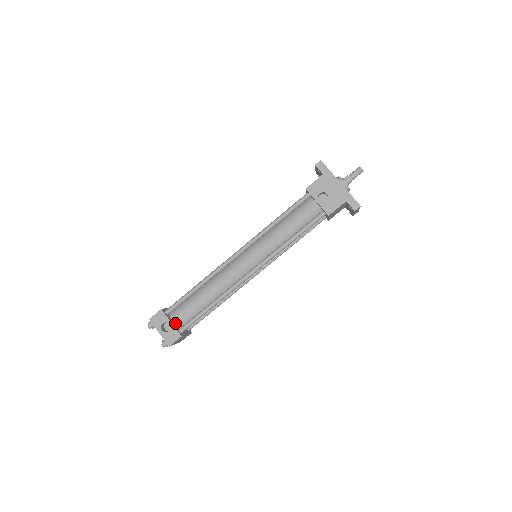
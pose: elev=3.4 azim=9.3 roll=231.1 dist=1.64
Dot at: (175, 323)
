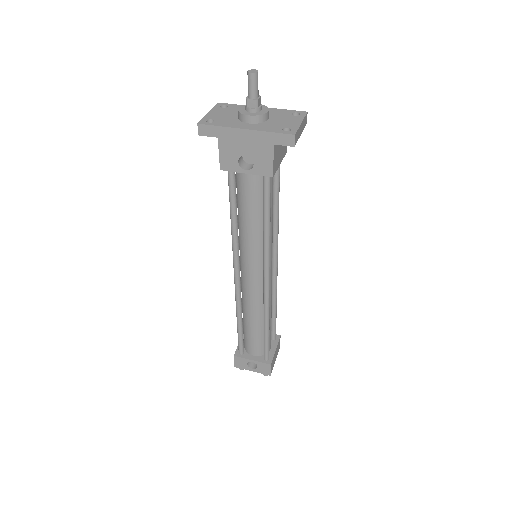
Dot at: (256, 355)
